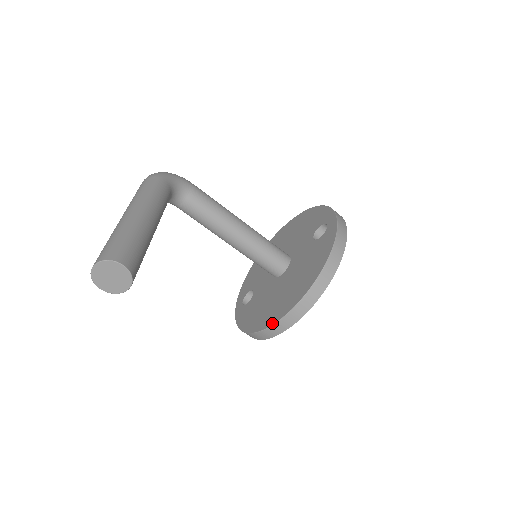
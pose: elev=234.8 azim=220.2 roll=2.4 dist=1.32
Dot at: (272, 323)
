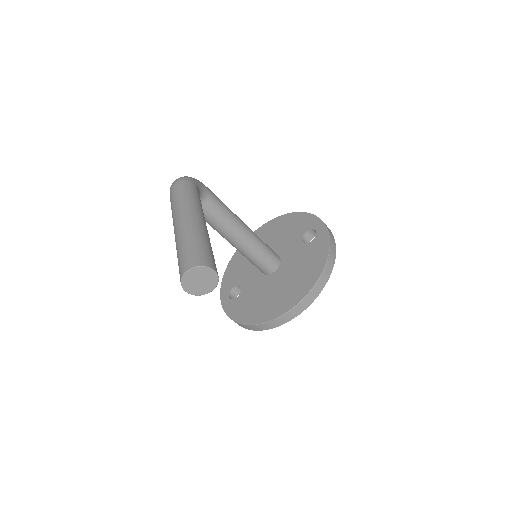
Dot at: (277, 316)
